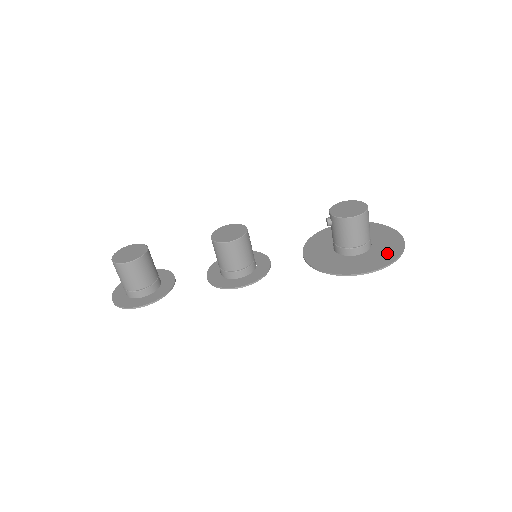
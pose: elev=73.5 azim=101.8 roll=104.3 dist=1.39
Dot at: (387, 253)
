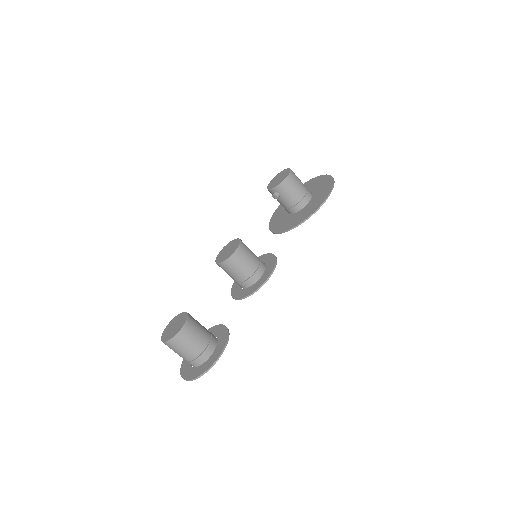
Dot at: (324, 183)
